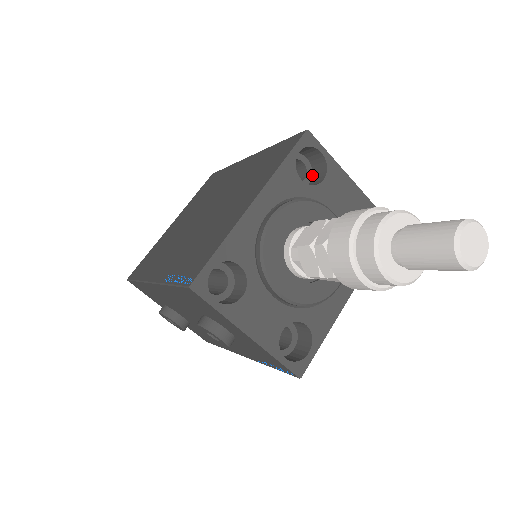
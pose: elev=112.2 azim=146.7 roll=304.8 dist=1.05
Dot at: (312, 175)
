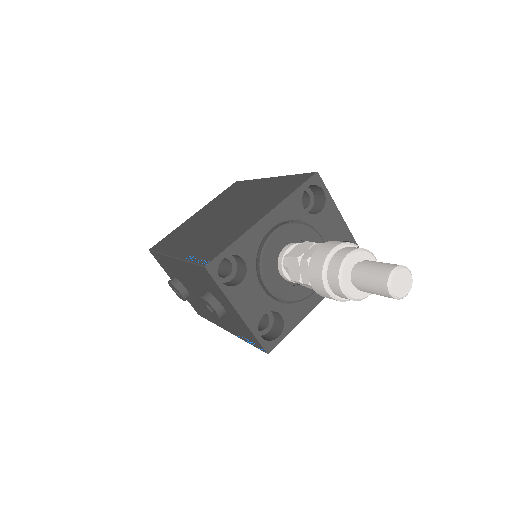
Dot at: (313, 205)
